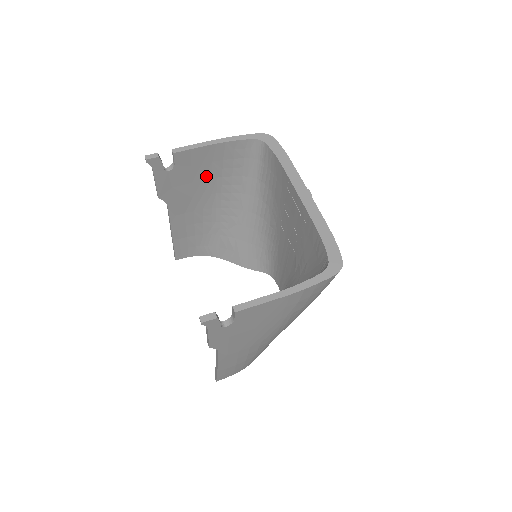
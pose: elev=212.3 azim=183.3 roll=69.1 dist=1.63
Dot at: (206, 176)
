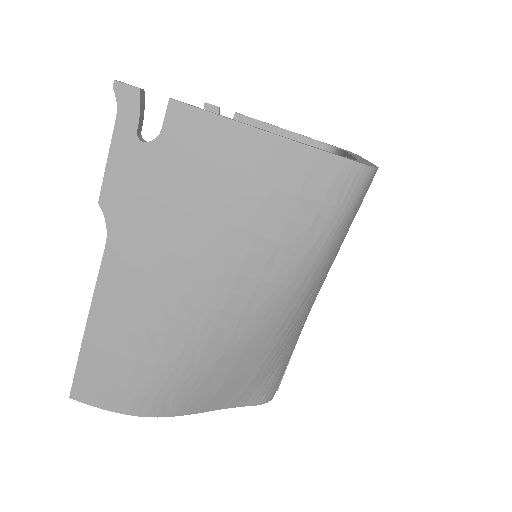
Dot at: occluded
